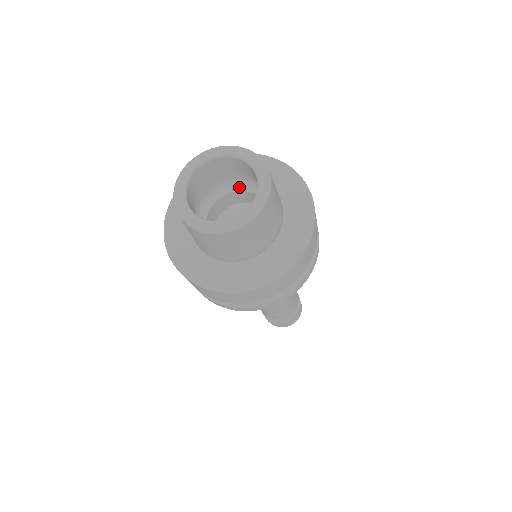
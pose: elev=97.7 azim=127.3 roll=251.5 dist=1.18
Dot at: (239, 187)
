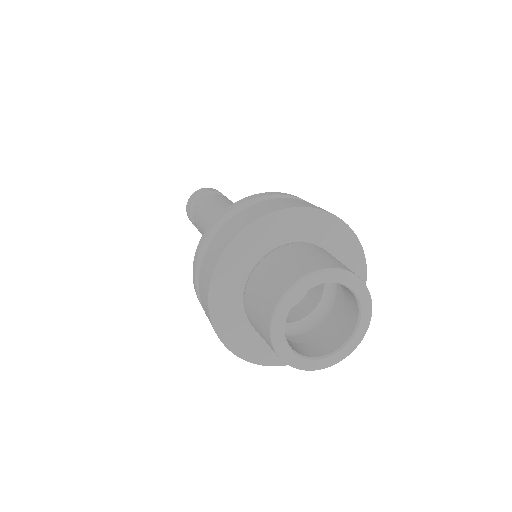
Dot at: occluded
